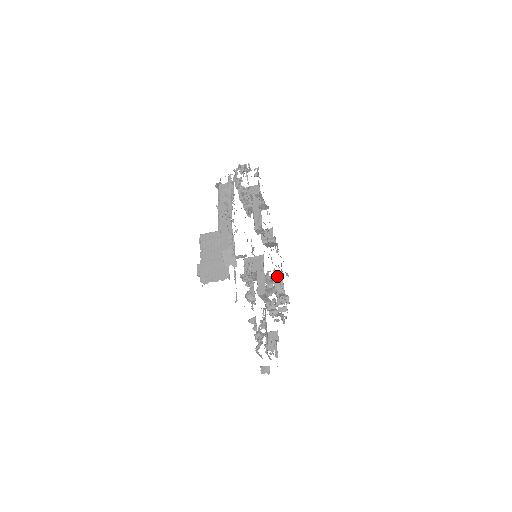
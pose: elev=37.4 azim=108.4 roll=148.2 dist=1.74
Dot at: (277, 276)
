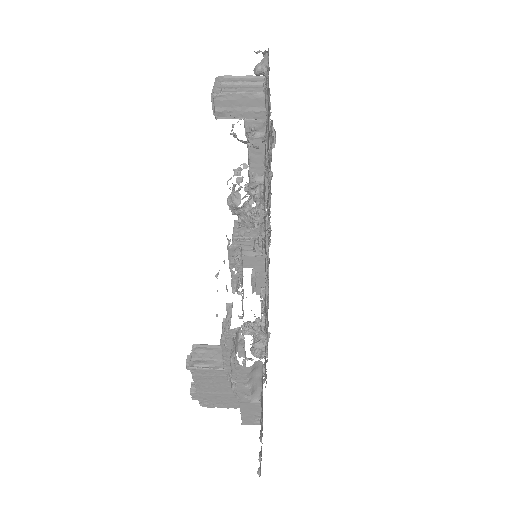
Dot at: occluded
